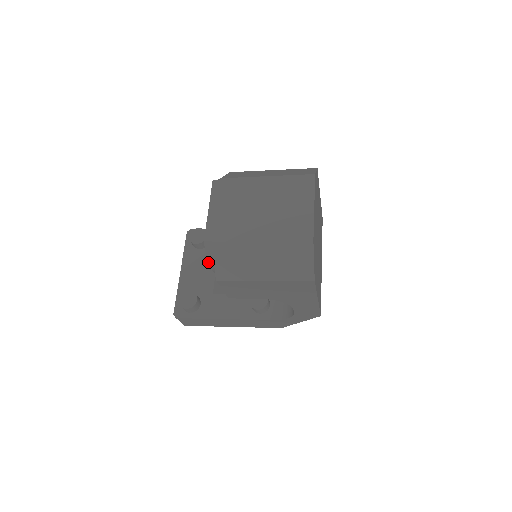
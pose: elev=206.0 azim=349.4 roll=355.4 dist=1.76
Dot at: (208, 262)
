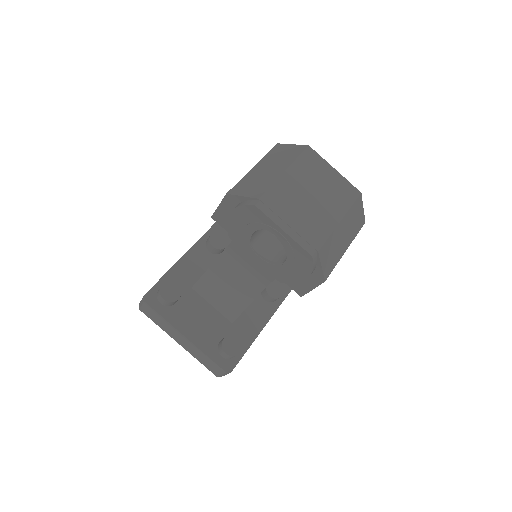
Dot at: occluded
